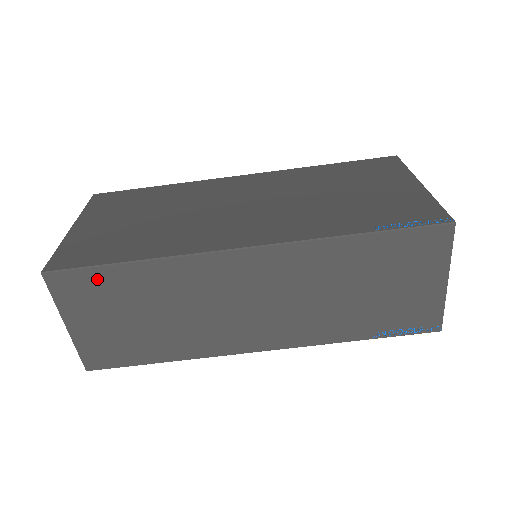
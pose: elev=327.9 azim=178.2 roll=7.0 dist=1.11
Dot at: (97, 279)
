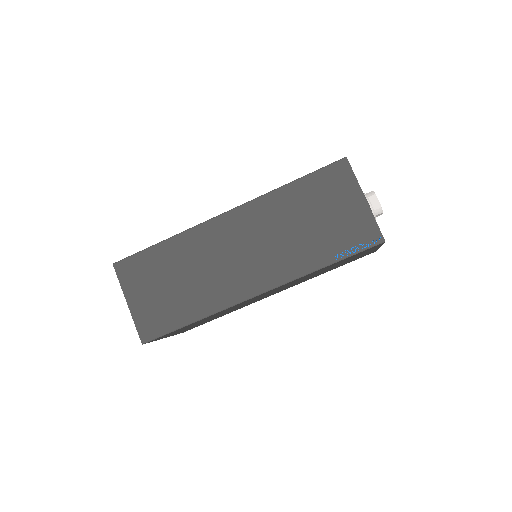
Dot at: (144, 260)
